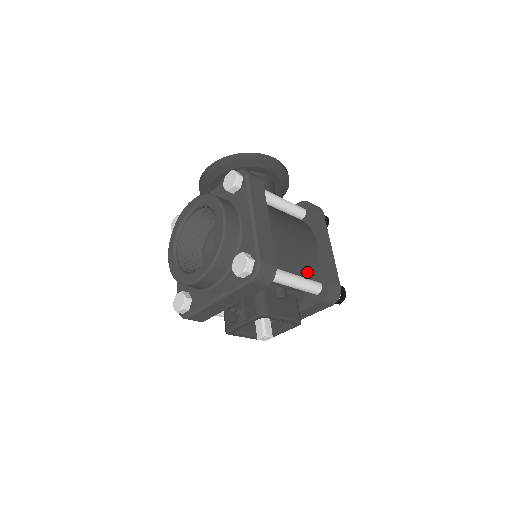
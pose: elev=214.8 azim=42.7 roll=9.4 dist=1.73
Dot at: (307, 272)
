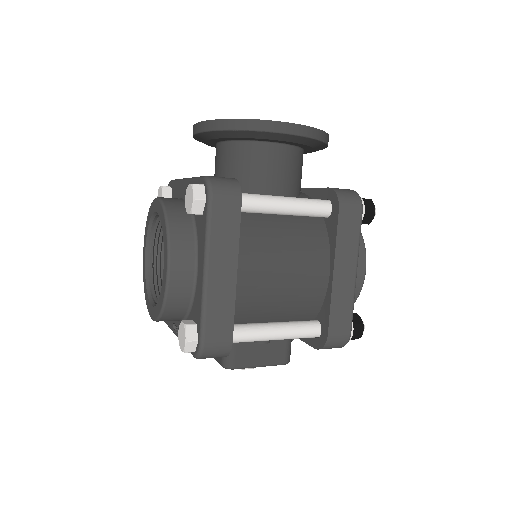
Dot at: (303, 313)
